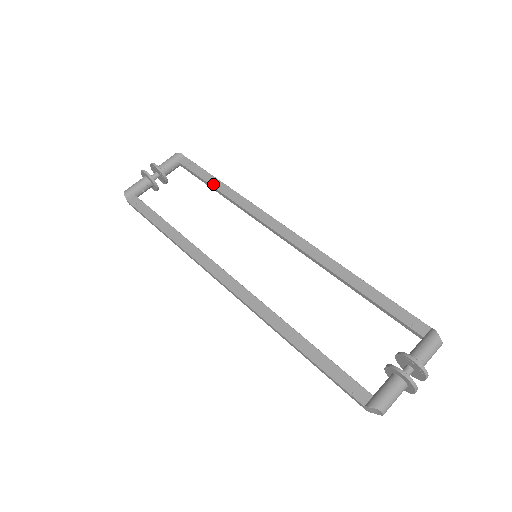
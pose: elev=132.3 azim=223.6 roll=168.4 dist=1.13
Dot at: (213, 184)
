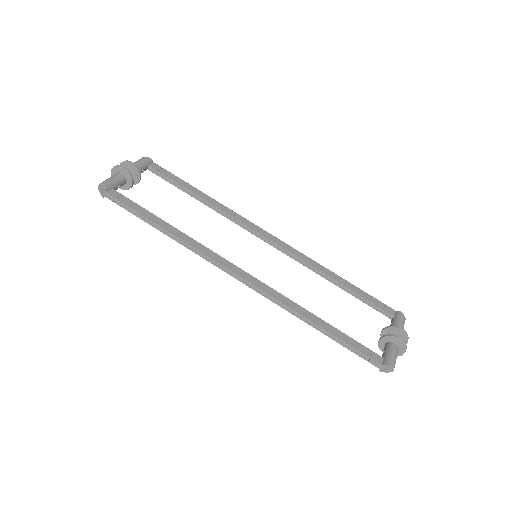
Dot at: (193, 191)
